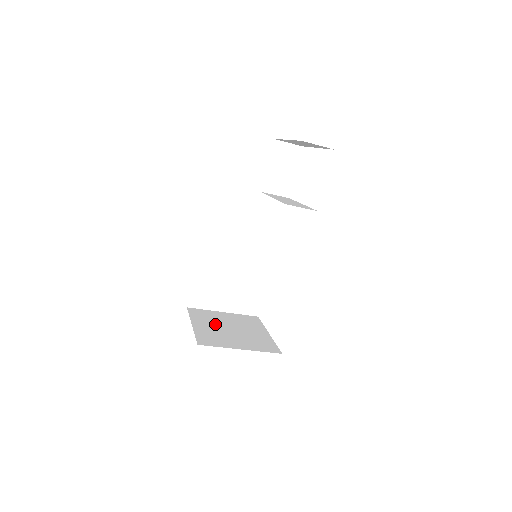
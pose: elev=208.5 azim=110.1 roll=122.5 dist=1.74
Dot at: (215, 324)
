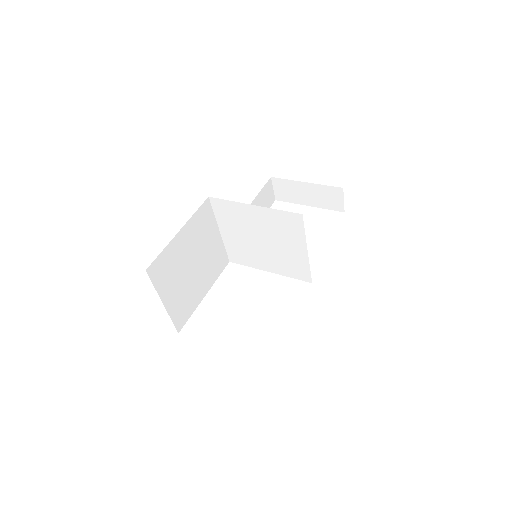
Dot at: occluded
